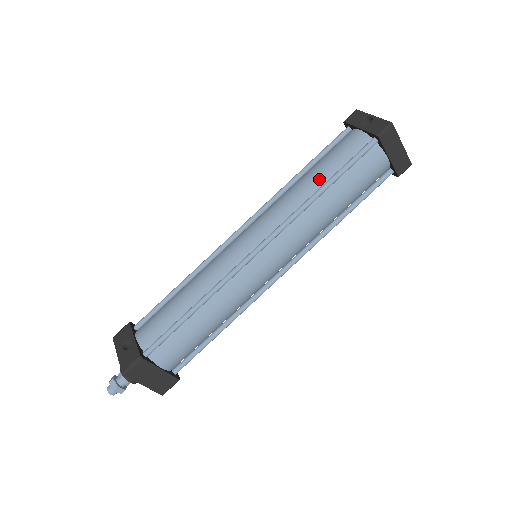
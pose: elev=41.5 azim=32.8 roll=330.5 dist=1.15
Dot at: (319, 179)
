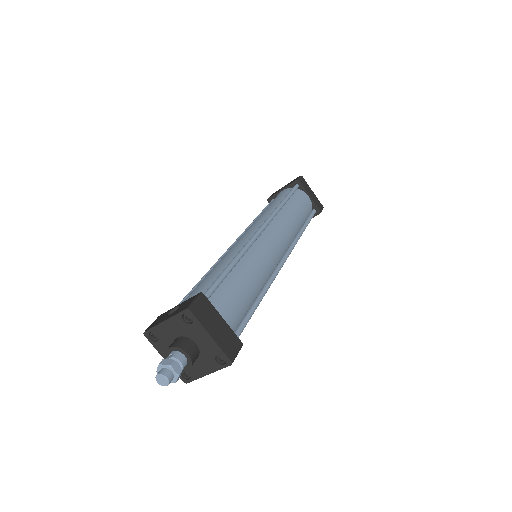
Dot at: (276, 204)
